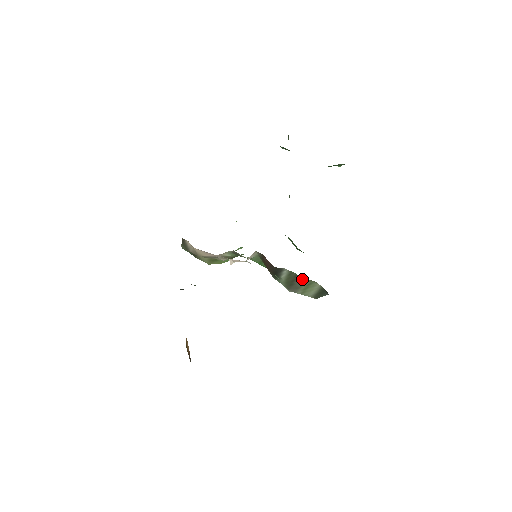
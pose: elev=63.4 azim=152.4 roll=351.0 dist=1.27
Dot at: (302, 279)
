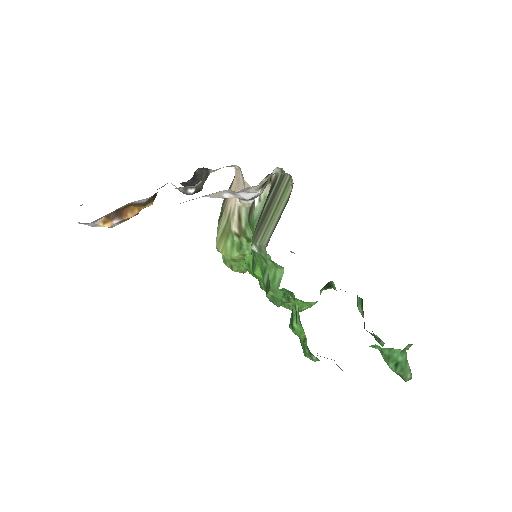
Dot at: (283, 182)
